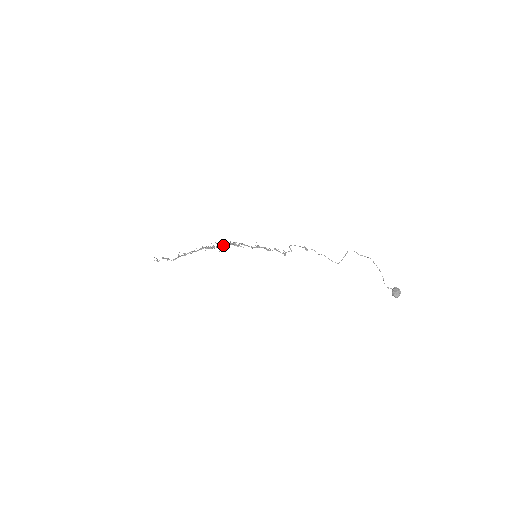
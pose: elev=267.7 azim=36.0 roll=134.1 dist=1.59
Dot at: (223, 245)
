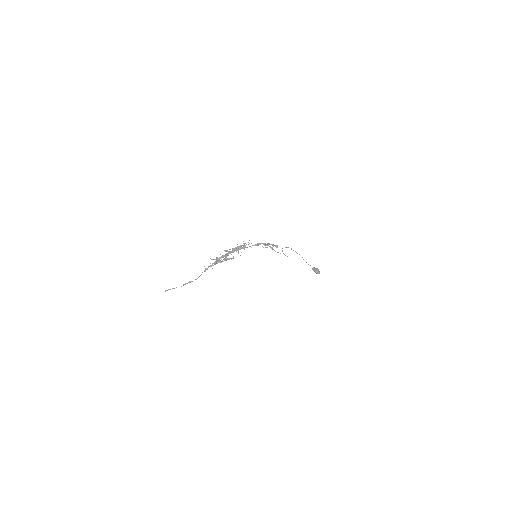
Dot at: (235, 249)
